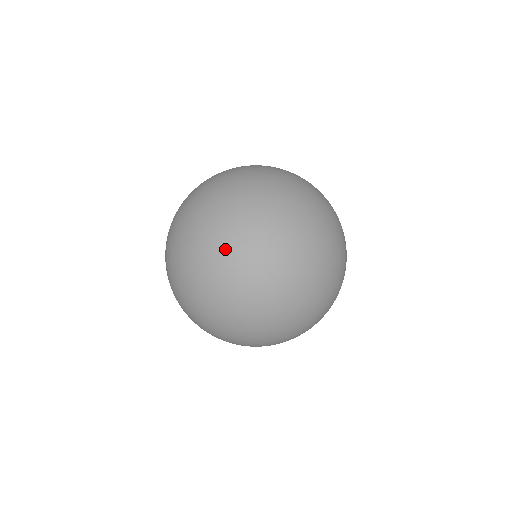
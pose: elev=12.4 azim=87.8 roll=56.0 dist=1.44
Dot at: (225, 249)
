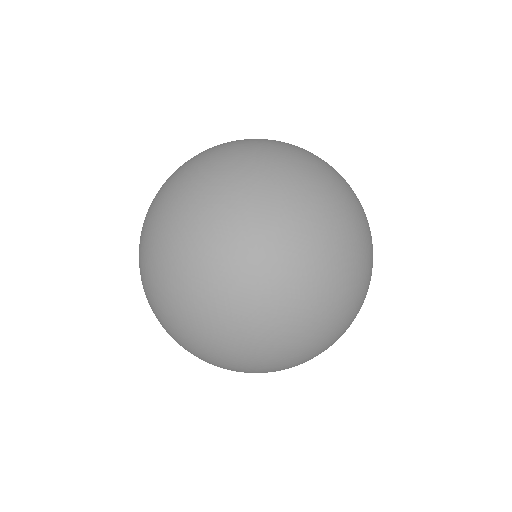
Dot at: (319, 251)
